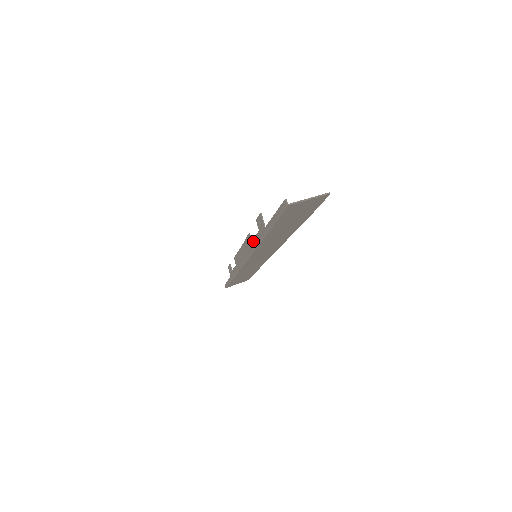
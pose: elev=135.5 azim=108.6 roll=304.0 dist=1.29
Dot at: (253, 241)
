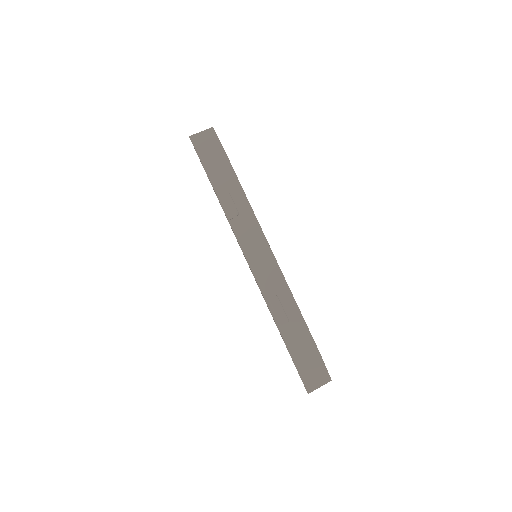
Dot at: (267, 306)
